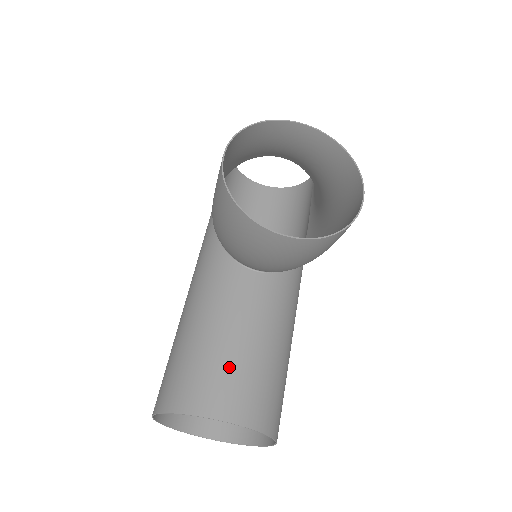
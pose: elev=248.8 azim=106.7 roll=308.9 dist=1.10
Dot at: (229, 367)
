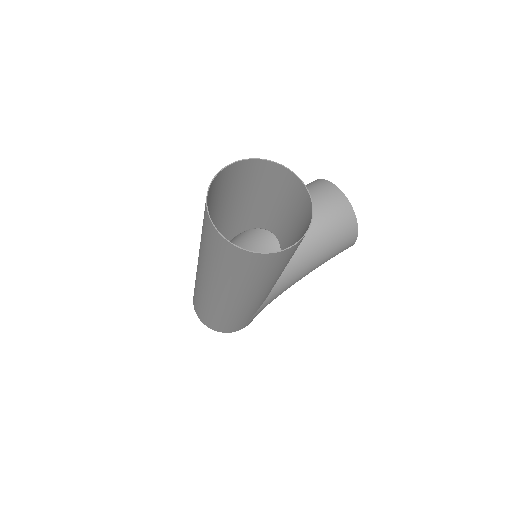
Dot at: (291, 199)
